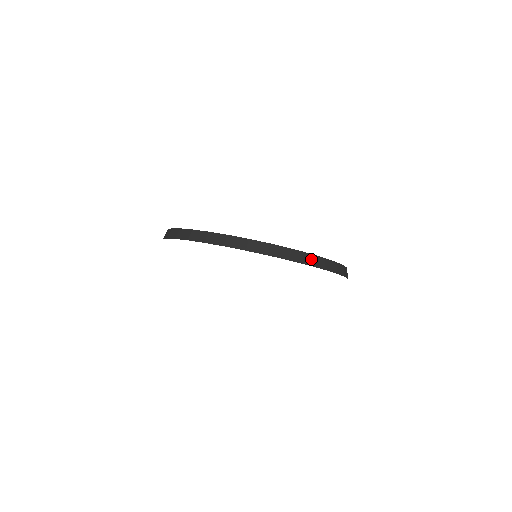
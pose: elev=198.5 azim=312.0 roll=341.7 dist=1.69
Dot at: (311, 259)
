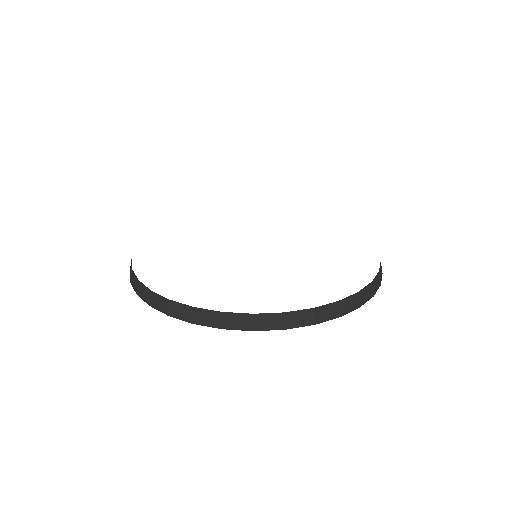
Dot at: (288, 319)
